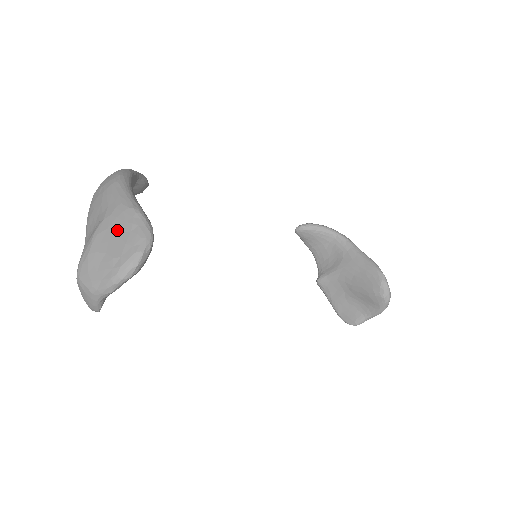
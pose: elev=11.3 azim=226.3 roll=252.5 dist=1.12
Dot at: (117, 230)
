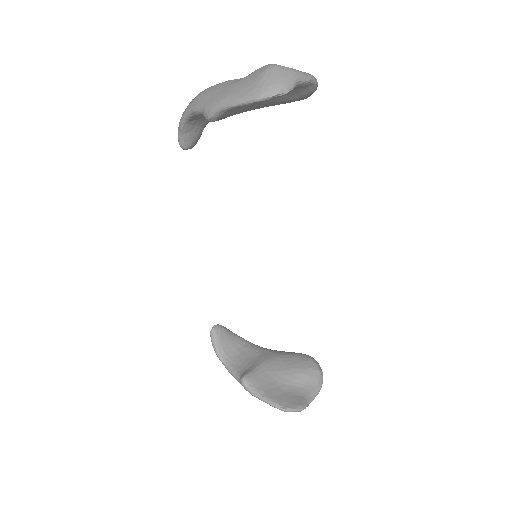
Dot at: occluded
